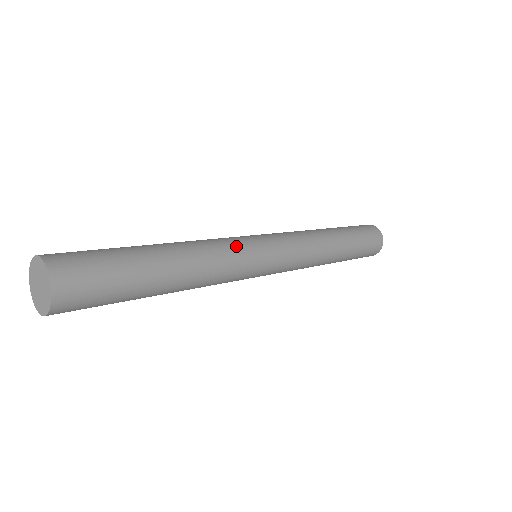
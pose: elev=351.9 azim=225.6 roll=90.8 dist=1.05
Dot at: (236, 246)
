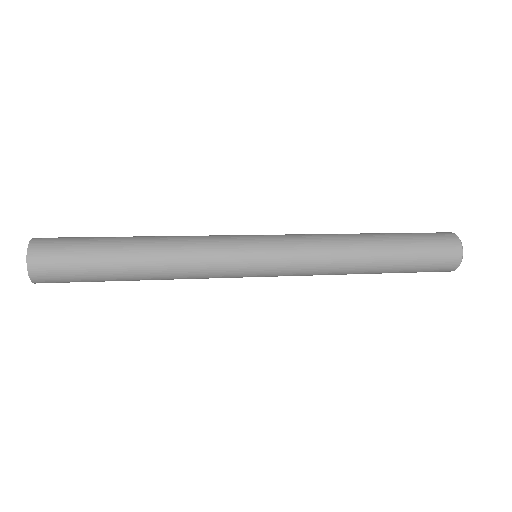
Dot at: (216, 237)
